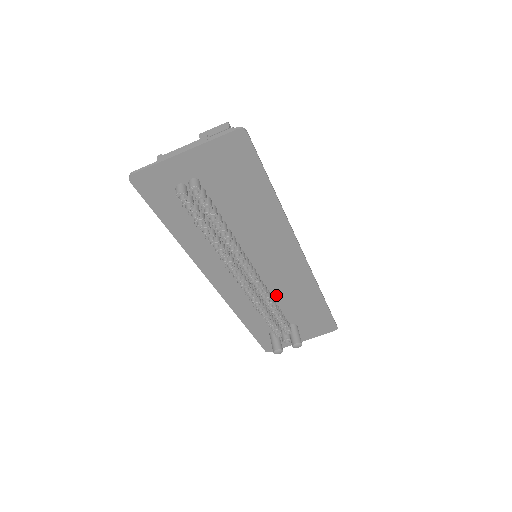
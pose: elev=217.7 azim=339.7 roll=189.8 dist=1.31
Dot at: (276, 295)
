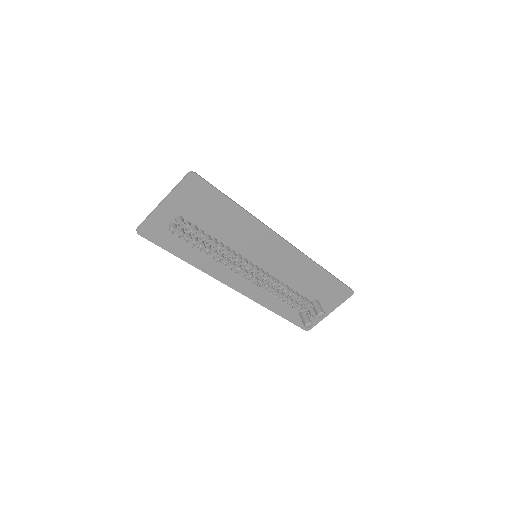
Dot at: (285, 280)
